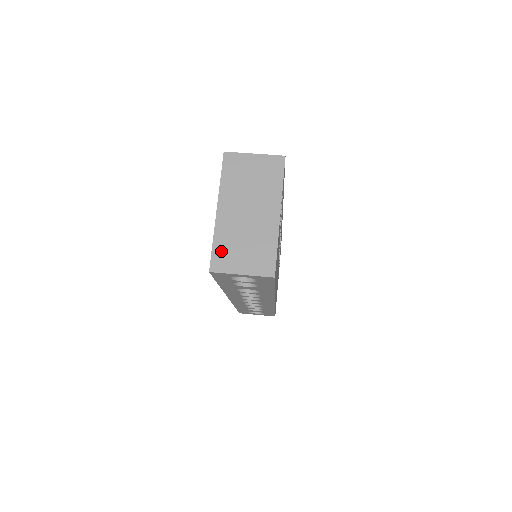
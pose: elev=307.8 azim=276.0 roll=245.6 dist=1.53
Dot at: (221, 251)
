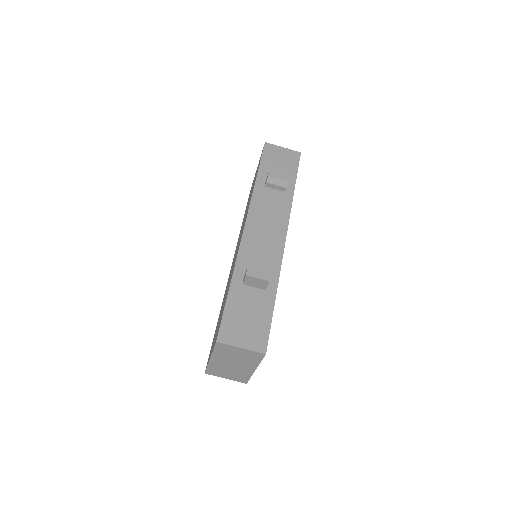
Dot at: (213, 370)
